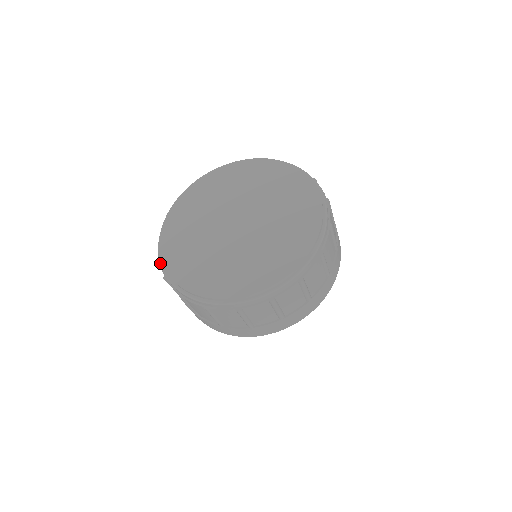
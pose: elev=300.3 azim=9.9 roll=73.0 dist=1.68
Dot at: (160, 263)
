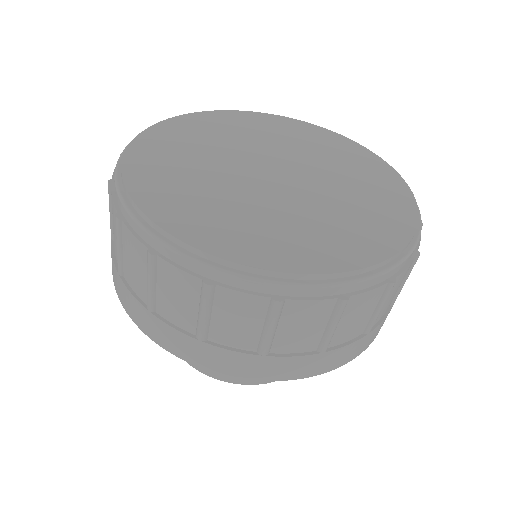
Dot at: (139, 222)
